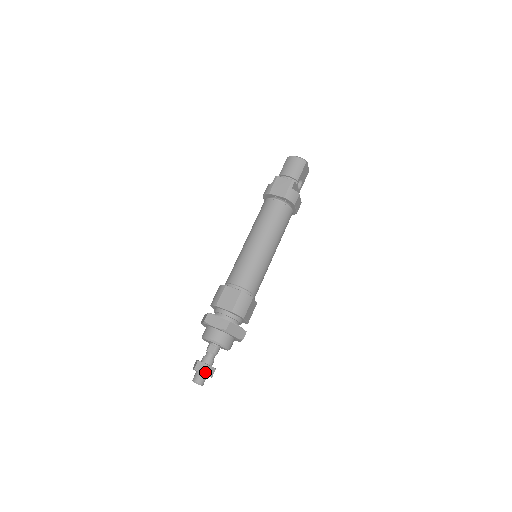
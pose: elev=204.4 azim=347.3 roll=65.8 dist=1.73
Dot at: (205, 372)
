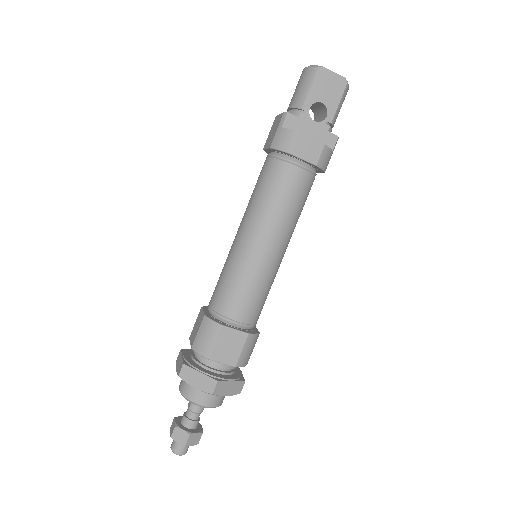
Dot at: (173, 436)
